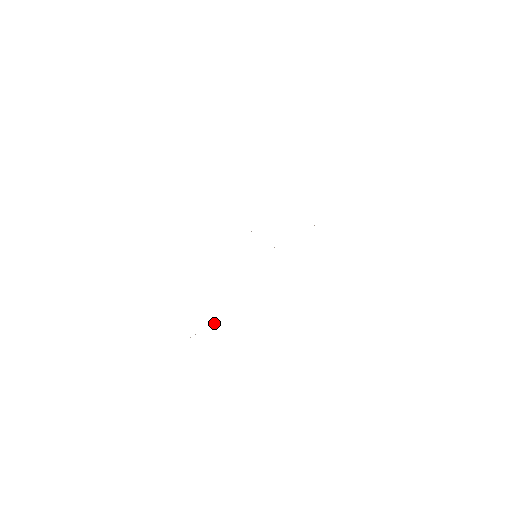
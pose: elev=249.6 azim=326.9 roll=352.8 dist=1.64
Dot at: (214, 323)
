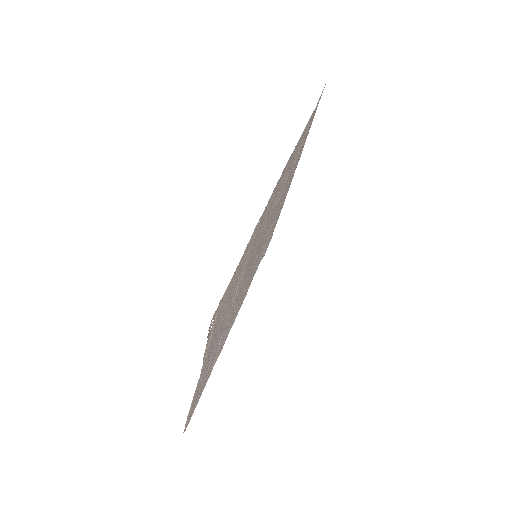
Dot at: occluded
